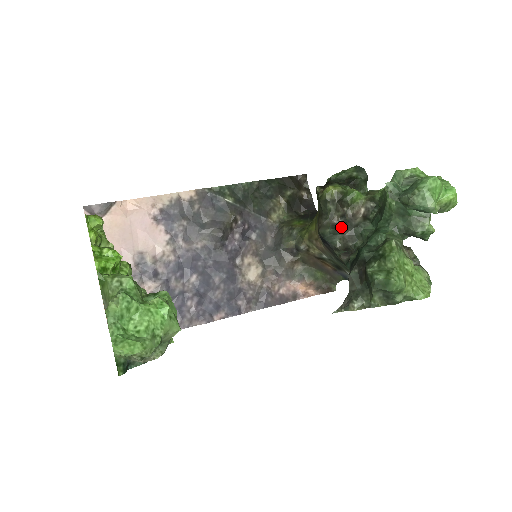
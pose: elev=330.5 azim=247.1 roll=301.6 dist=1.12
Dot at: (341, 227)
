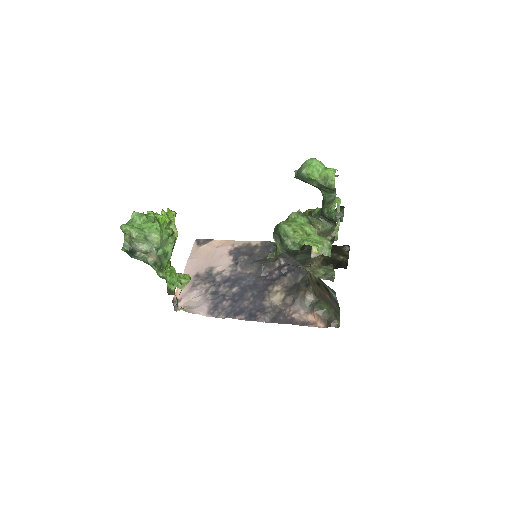
Dot at: occluded
